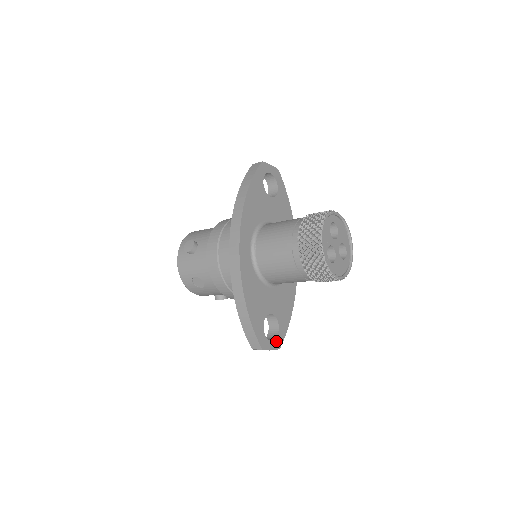
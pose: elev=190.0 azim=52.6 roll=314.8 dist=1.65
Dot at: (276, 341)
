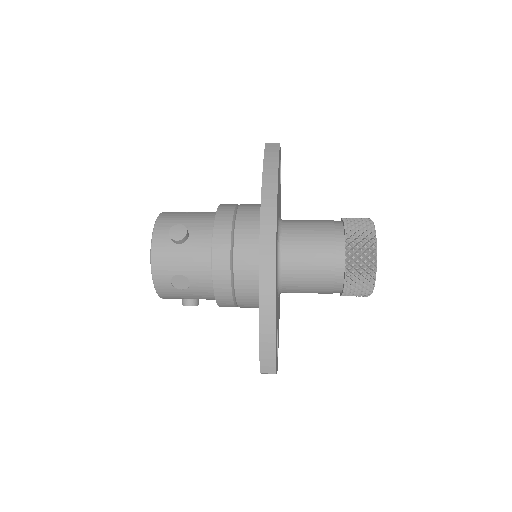
Dot at: (277, 361)
